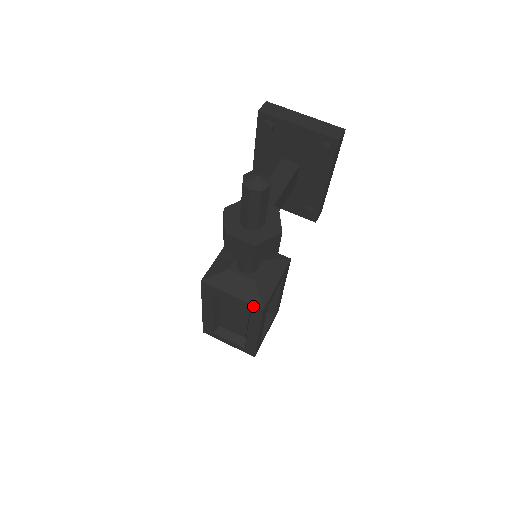
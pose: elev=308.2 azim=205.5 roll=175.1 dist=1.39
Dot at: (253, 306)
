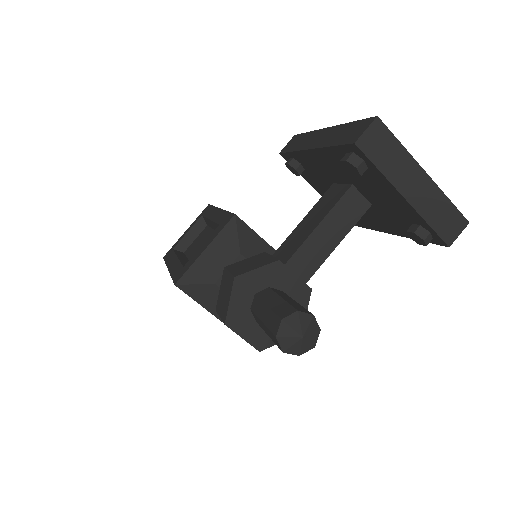
Dot at: occluded
